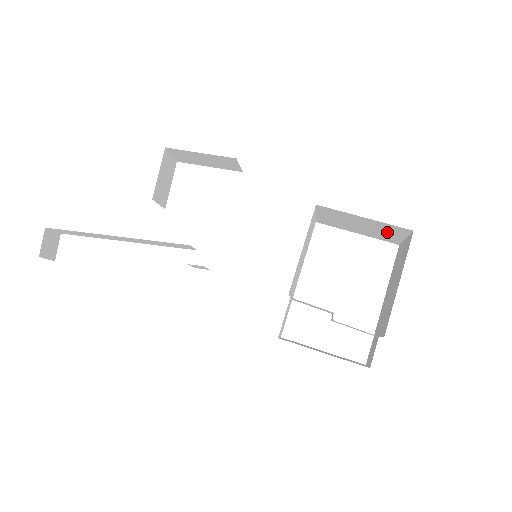
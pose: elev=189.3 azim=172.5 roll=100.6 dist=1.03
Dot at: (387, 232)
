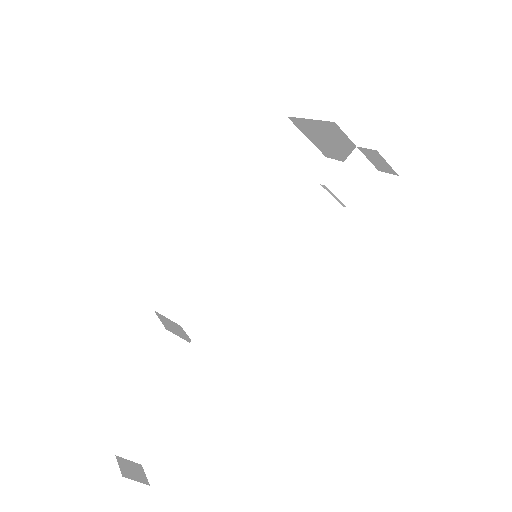
Dot at: (294, 149)
